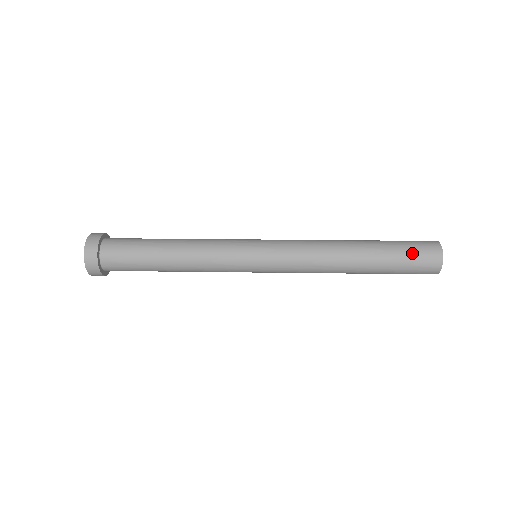
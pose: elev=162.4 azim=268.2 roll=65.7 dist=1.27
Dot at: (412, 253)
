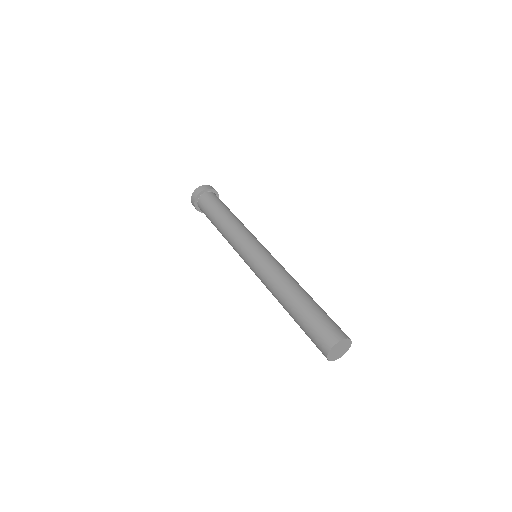
Dot at: (313, 332)
